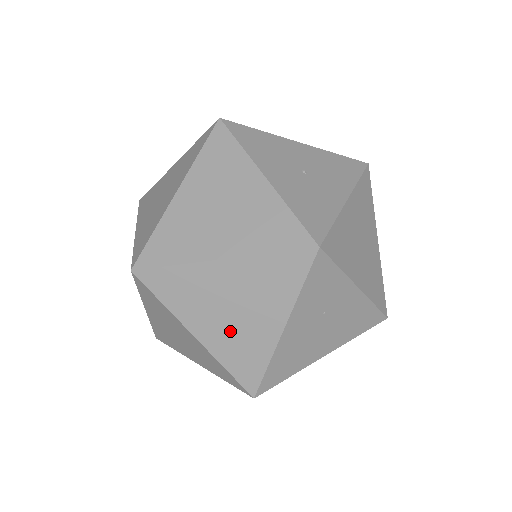
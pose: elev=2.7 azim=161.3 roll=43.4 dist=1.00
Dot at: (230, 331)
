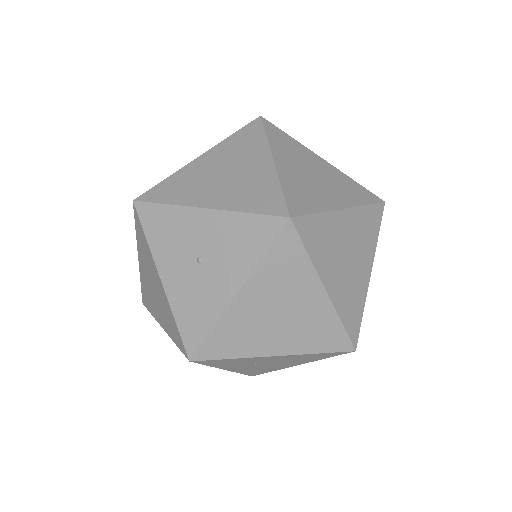
Dot at: occluded
